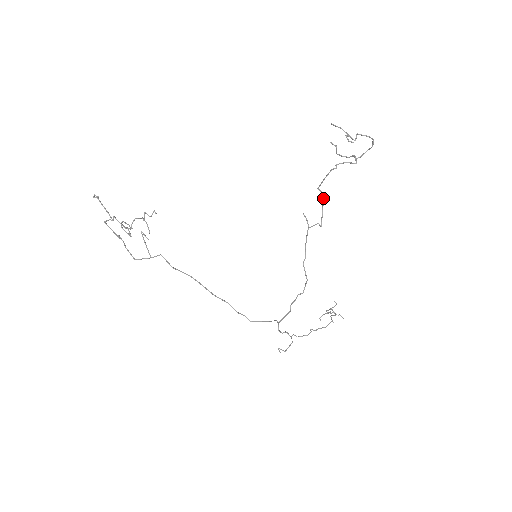
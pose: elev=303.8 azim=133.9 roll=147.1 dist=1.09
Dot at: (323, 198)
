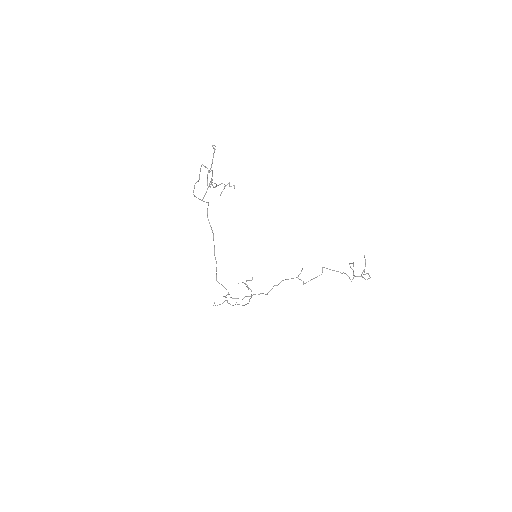
Dot at: occluded
